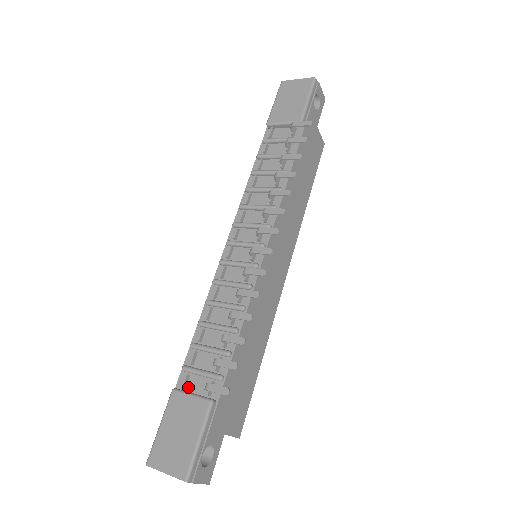
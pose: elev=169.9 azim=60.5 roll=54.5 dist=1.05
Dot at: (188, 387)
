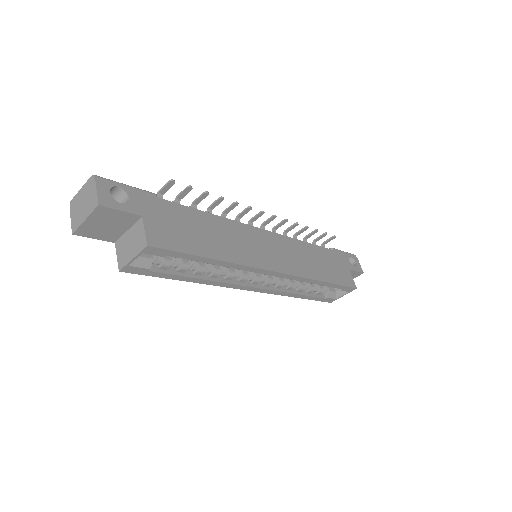
Dot at: occluded
